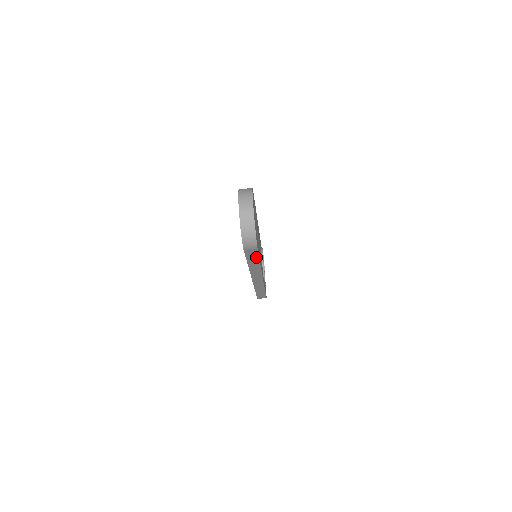
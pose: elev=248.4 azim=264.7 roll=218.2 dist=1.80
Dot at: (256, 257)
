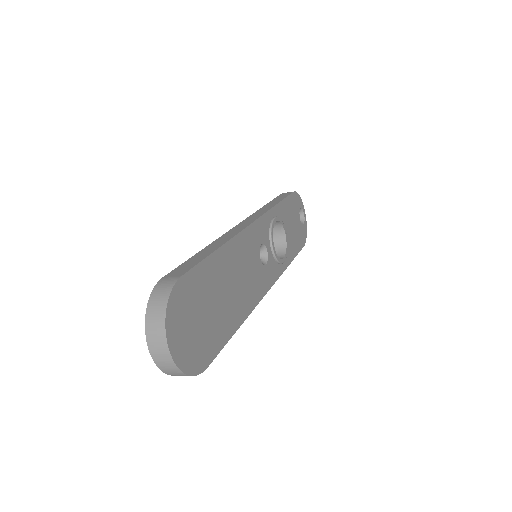
Dot at: occluded
